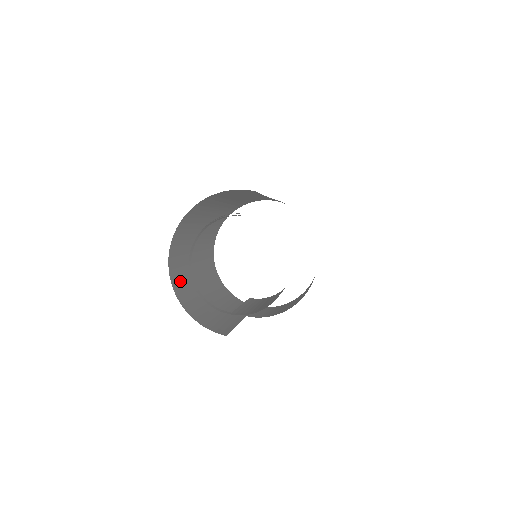
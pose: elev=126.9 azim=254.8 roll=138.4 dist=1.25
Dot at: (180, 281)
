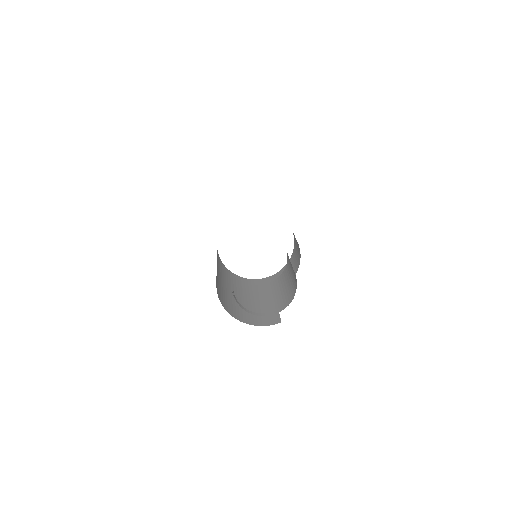
Dot at: (234, 310)
